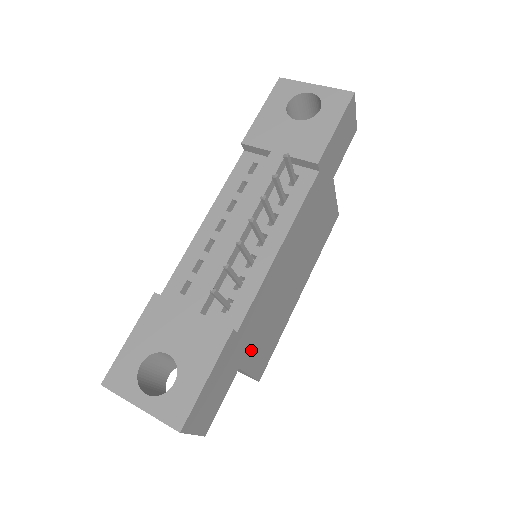
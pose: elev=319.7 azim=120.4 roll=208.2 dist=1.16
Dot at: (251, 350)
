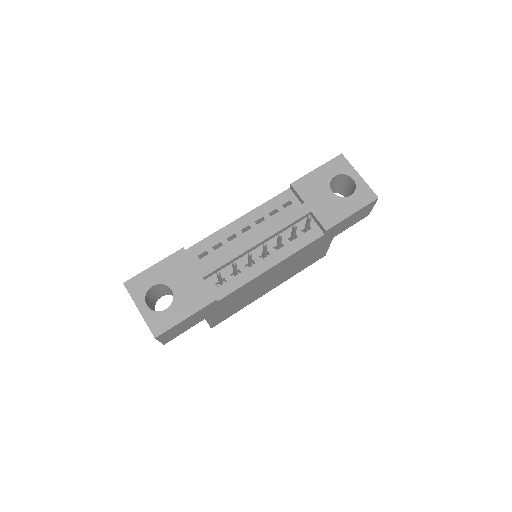
Dot at: (219, 312)
